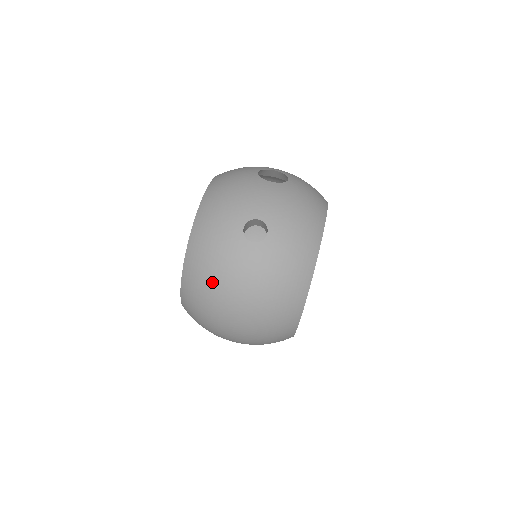
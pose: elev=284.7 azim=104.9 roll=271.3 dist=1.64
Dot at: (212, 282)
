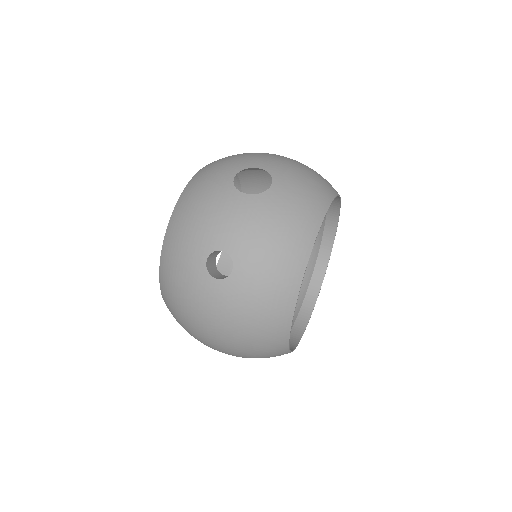
Dot at: (183, 313)
